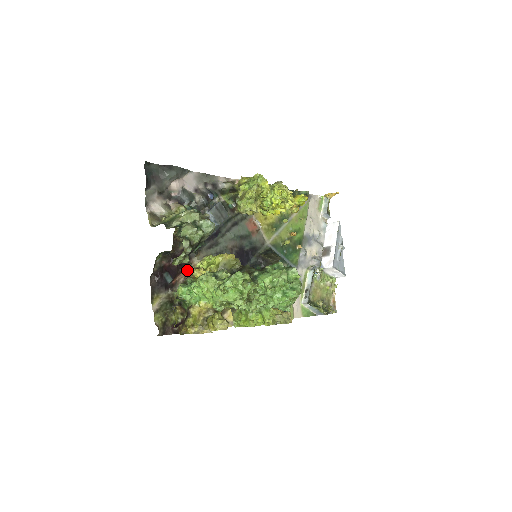
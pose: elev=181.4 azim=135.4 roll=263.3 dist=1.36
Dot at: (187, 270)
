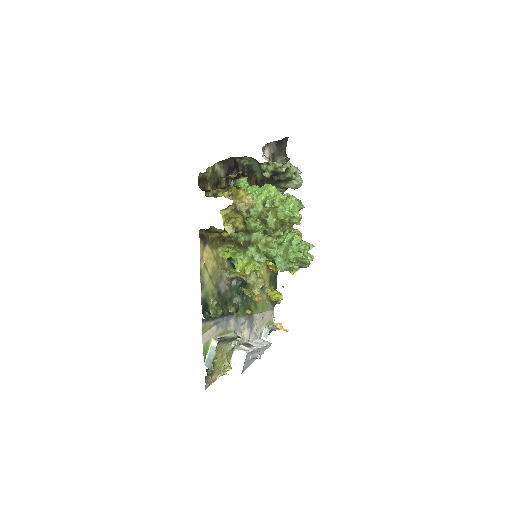
Dot at: occluded
